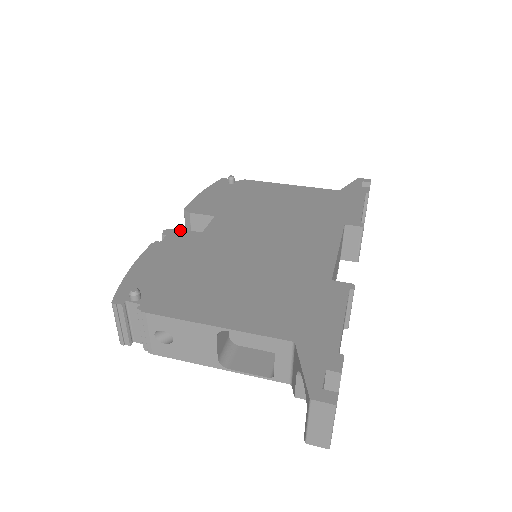
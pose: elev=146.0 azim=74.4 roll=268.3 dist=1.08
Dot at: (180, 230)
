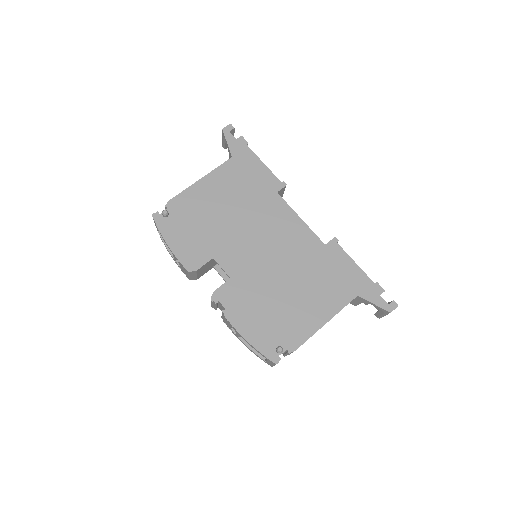
Dot at: (218, 290)
